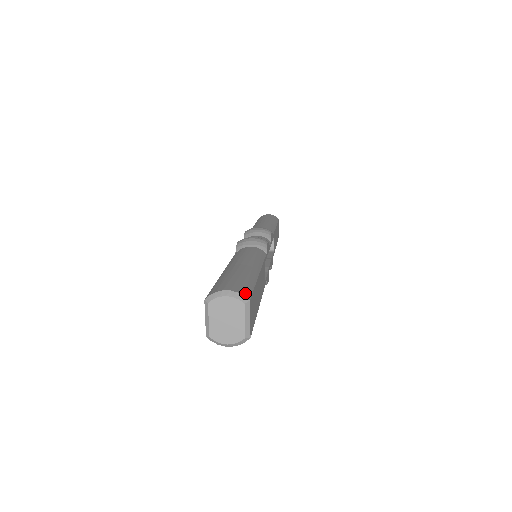
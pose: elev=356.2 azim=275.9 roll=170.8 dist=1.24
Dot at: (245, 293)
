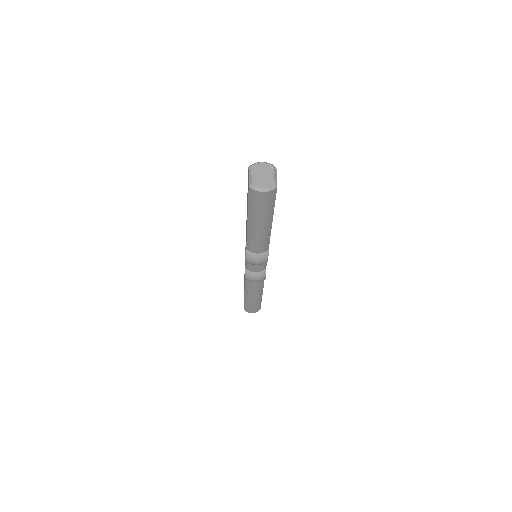
Dot at: occluded
